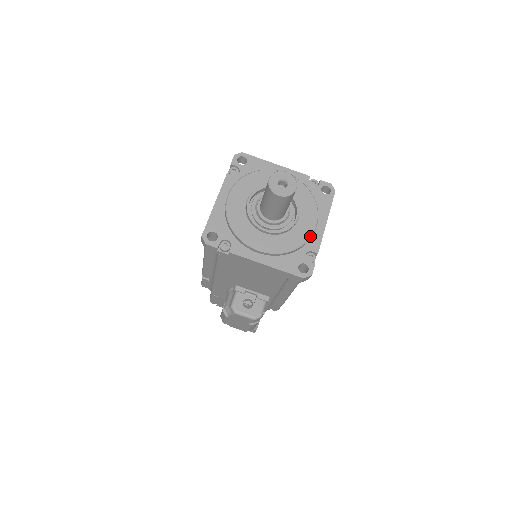
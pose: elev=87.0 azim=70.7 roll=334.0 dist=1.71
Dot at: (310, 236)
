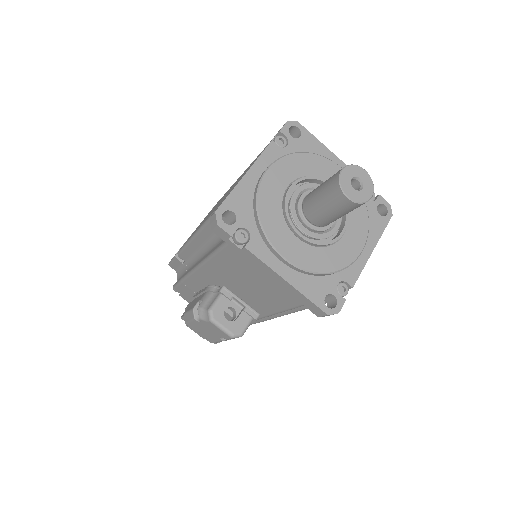
Dot at: (351, 262)
